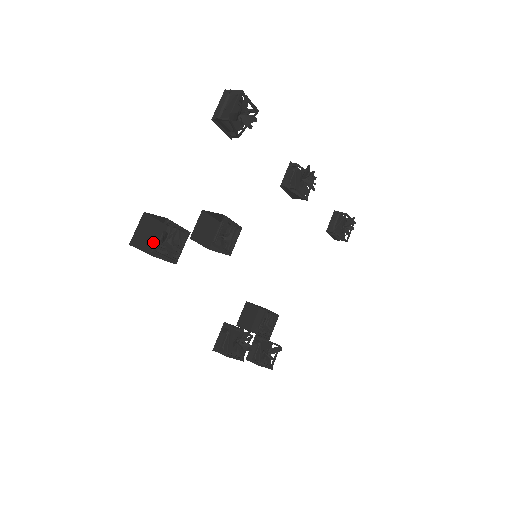
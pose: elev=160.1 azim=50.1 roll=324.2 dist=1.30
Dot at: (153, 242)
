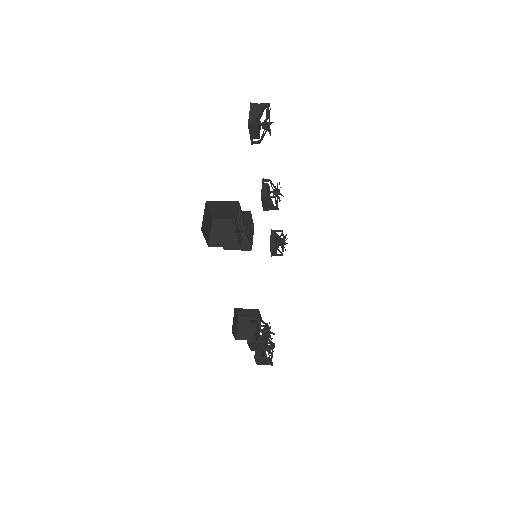
Dot at: (208, 232)
